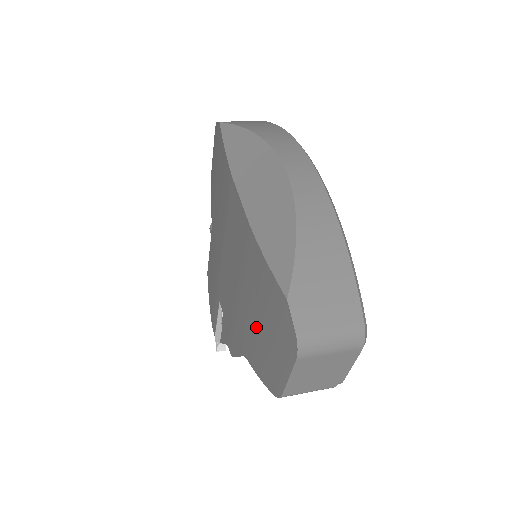
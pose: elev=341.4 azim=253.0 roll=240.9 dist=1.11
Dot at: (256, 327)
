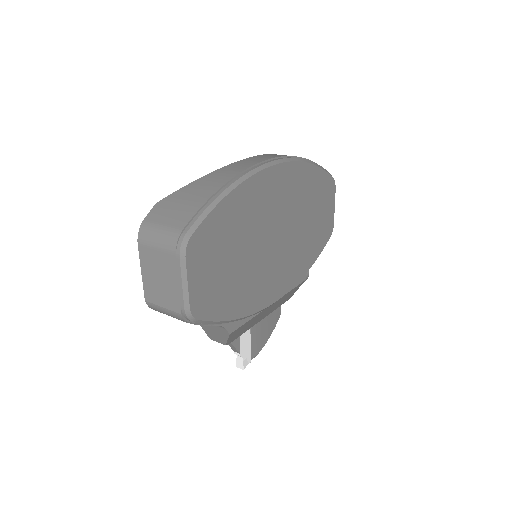
Dot at: occluded
